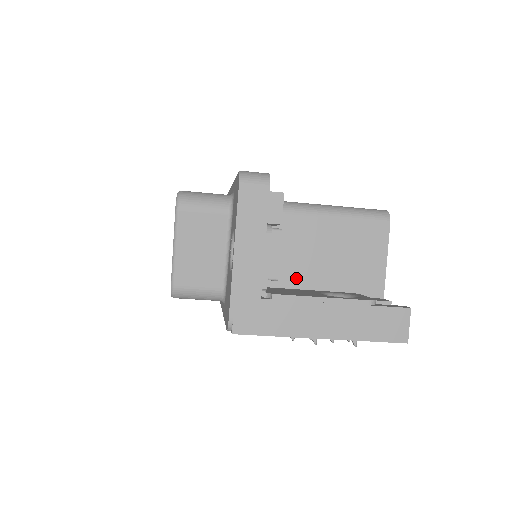
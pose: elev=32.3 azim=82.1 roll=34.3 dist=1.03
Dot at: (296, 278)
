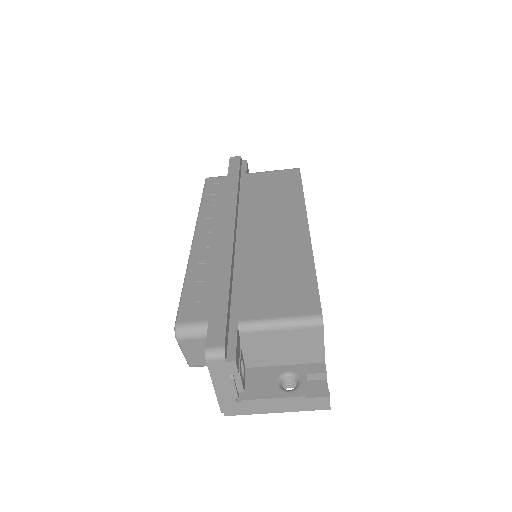
Dot at: (264, 360)
